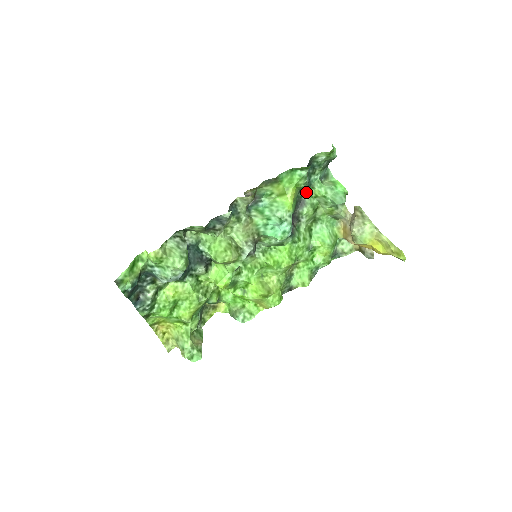
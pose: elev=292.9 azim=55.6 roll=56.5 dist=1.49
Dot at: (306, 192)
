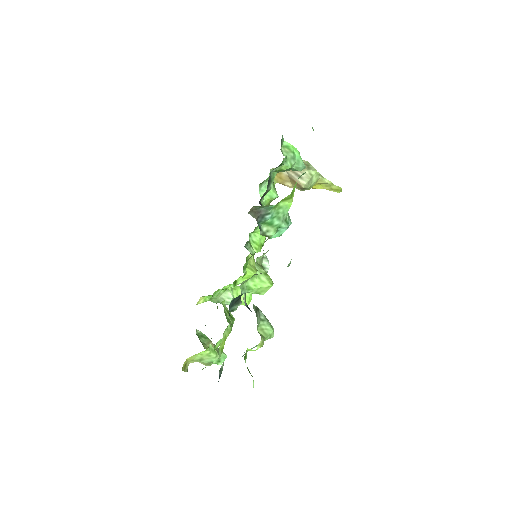
Dot at: (272, 170)
